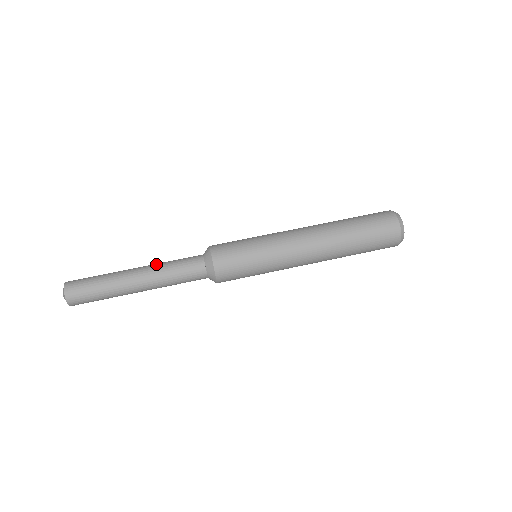
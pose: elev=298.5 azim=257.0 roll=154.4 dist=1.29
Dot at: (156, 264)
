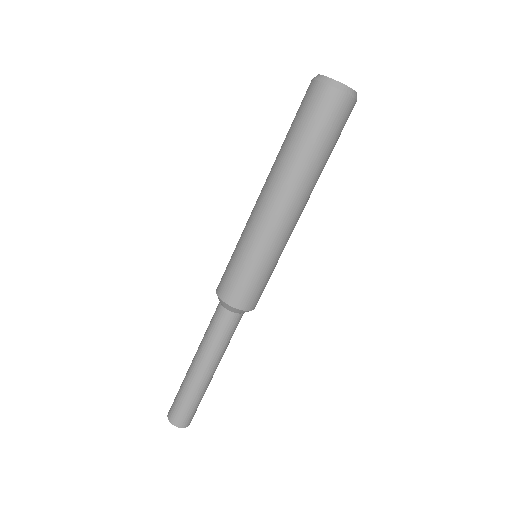
Dot at: (204, 350)
